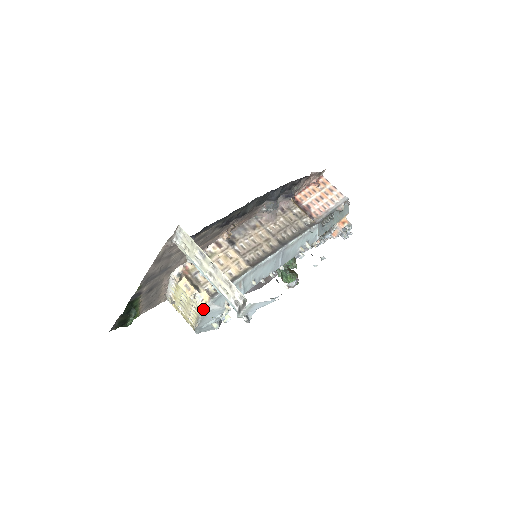
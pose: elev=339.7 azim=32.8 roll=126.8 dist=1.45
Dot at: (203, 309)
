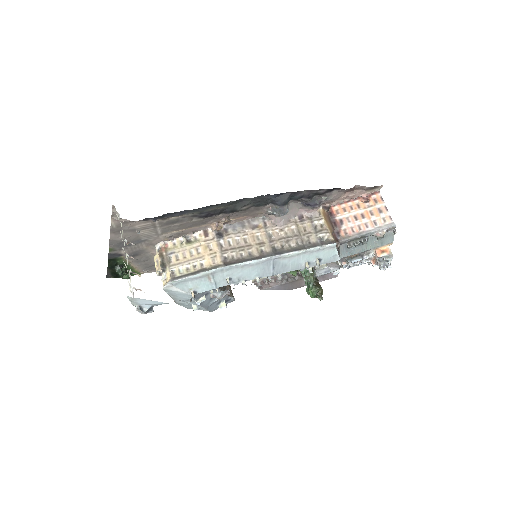
Dot at: (163, 287)
